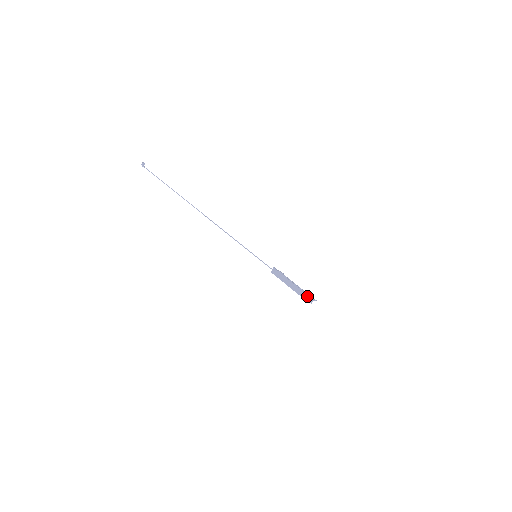
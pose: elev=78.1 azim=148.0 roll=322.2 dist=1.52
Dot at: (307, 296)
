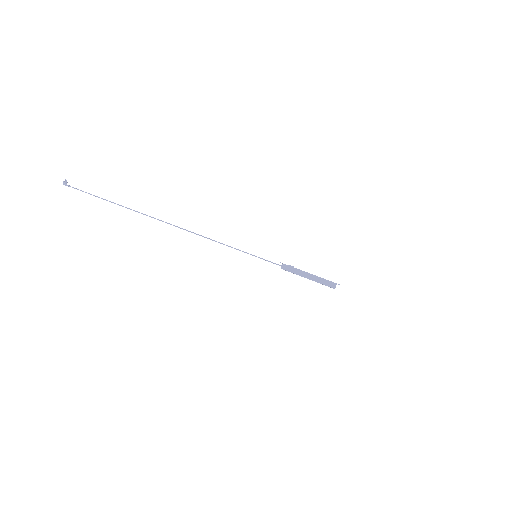
Dot at: (330, 282)
